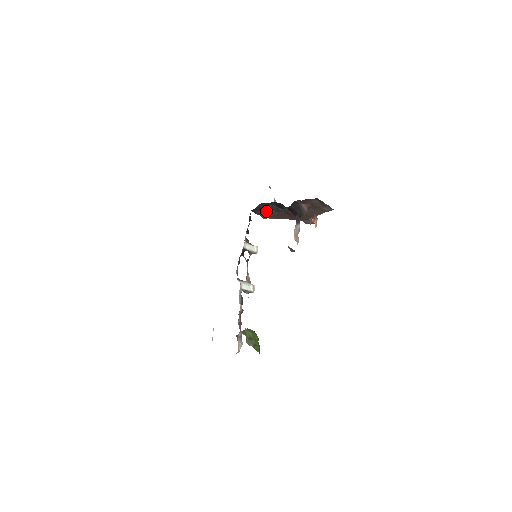
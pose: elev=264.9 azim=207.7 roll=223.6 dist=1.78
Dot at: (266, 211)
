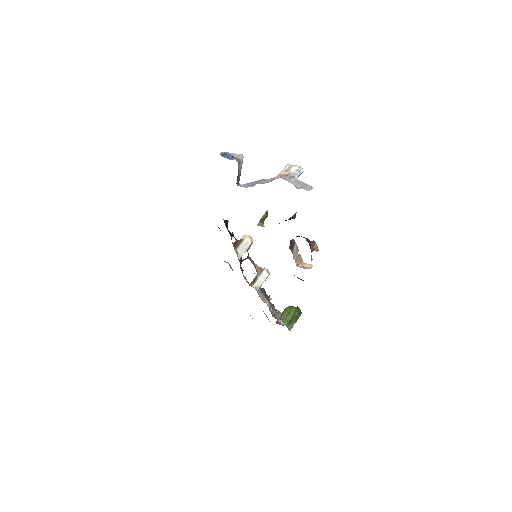
Dot at: occluded
